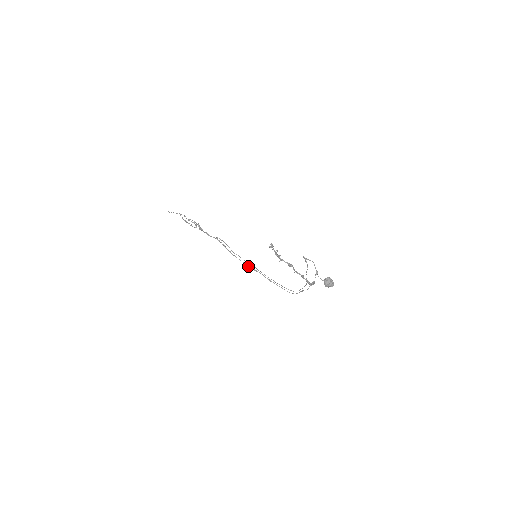
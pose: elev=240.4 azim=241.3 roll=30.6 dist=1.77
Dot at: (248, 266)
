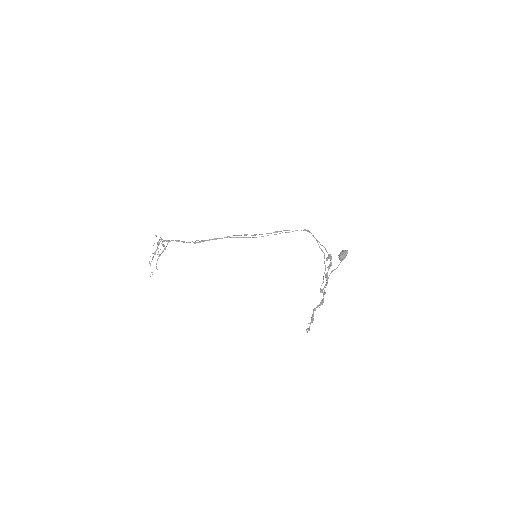
Dot at: occluded
